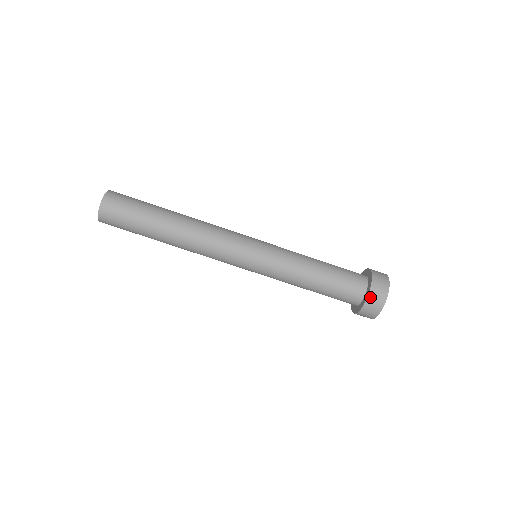
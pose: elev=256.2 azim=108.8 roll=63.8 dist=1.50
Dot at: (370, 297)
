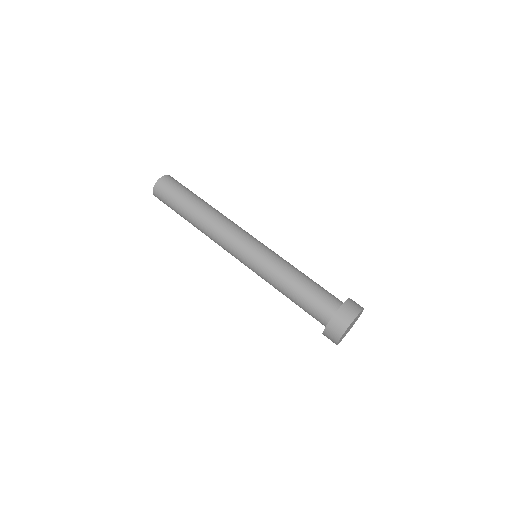
Dot at: (342, 308)
